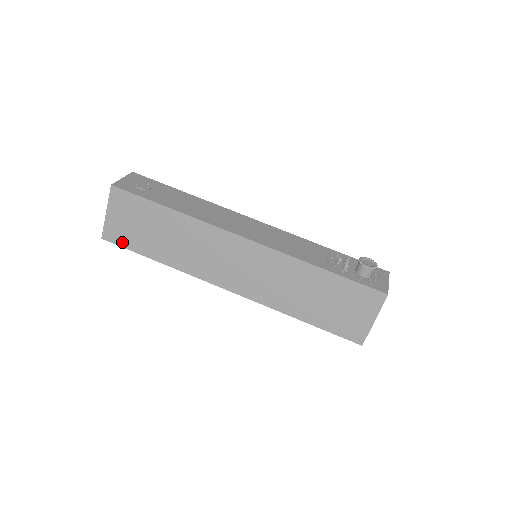
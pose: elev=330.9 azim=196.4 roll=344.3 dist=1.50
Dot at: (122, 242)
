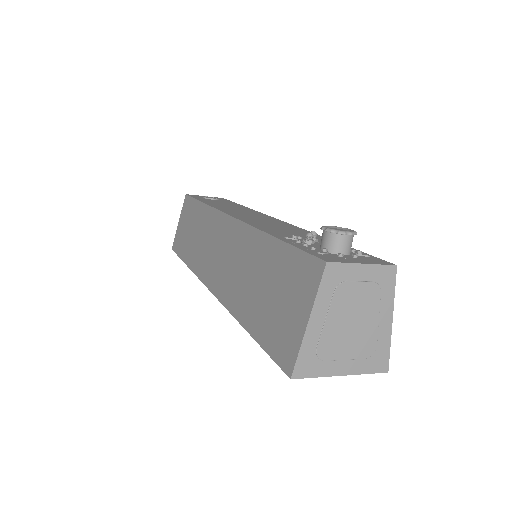
Dot at: (178, 249)
